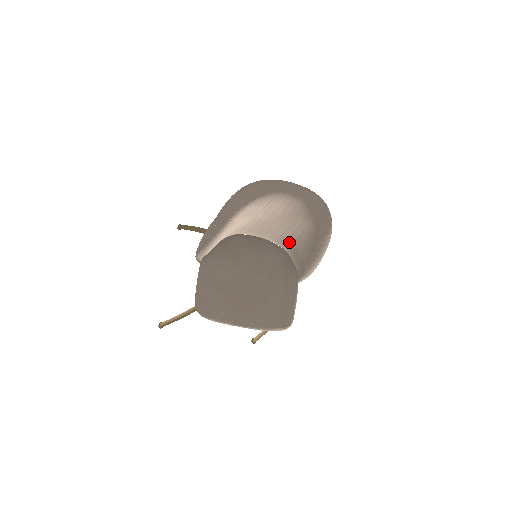
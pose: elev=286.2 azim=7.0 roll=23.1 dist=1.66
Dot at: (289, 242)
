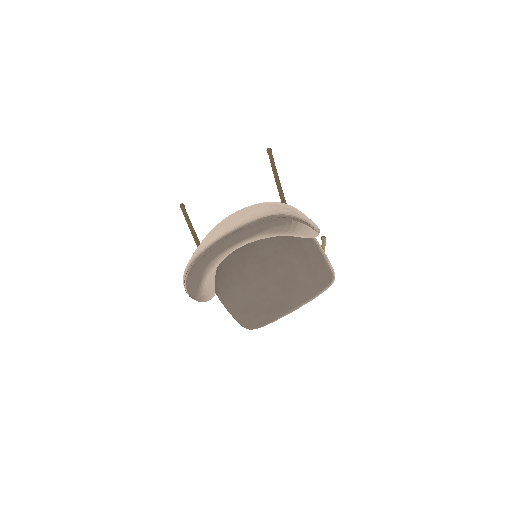
Dot at: occluded
